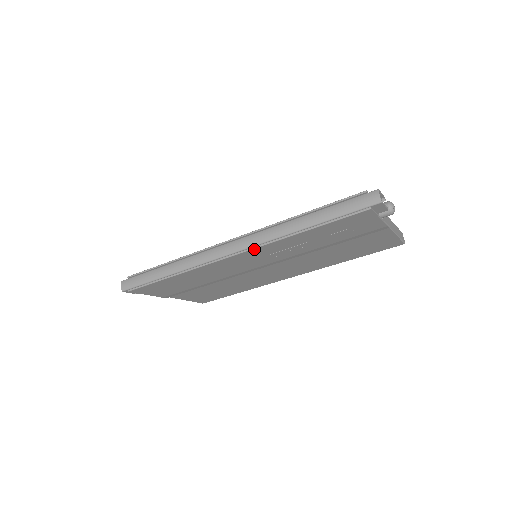
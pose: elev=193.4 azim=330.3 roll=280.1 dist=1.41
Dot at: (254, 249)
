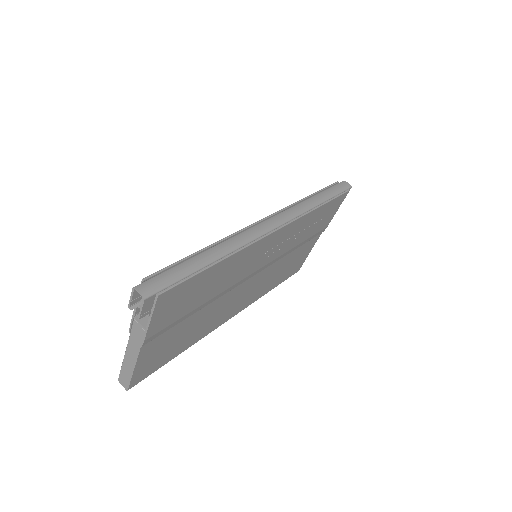
Dot at: (290, 223)
